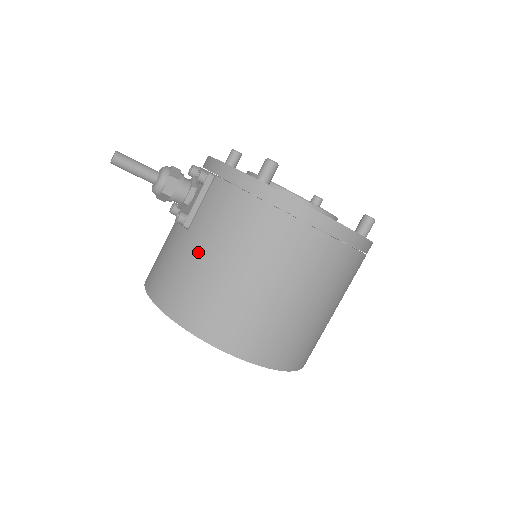
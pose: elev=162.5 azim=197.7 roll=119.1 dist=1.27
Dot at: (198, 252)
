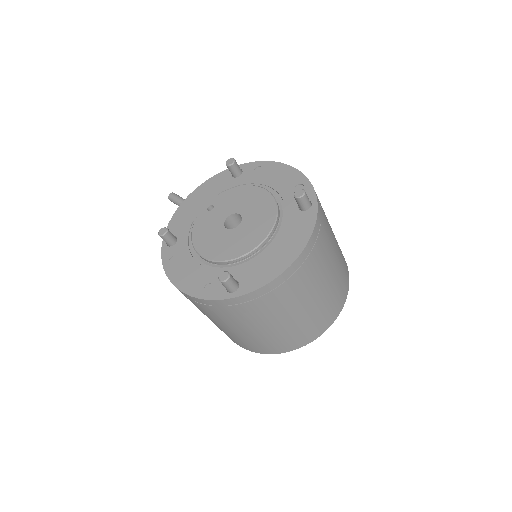
Dot at: occluded
